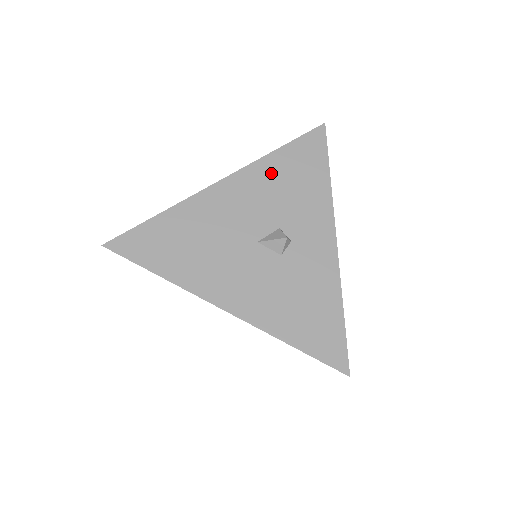
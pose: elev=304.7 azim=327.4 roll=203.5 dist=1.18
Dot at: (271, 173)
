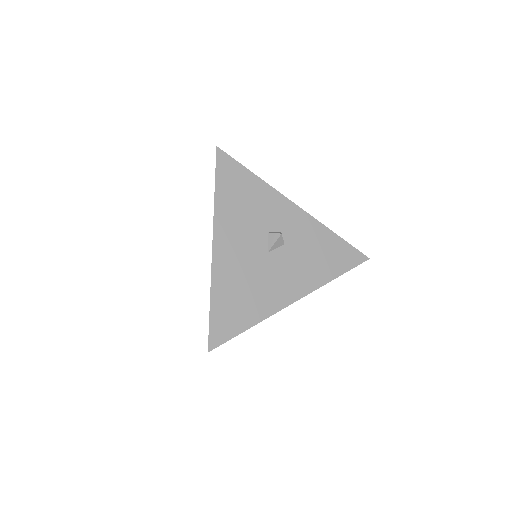
Dot at: (229, 209)
